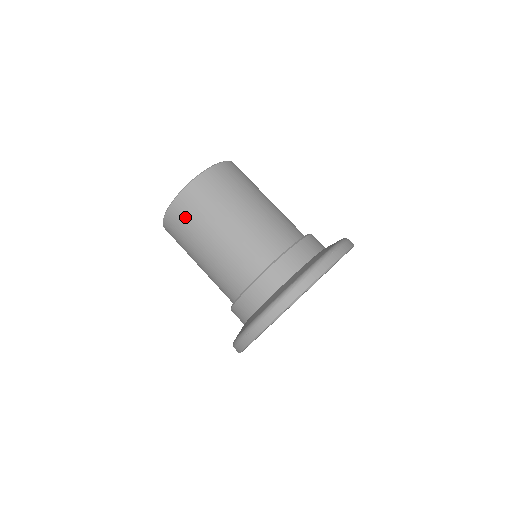
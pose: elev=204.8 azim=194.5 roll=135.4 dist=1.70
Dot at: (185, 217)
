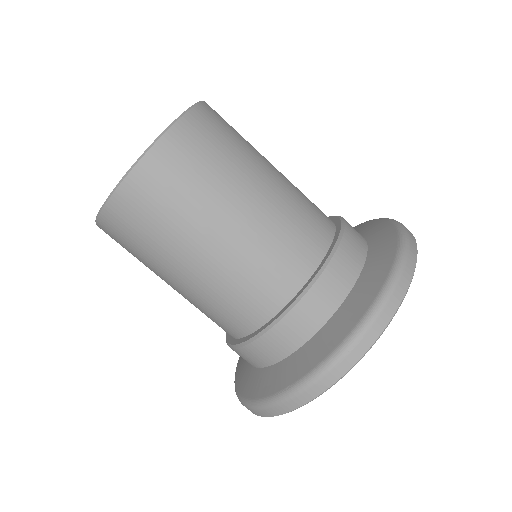
Dot at: (190, 162)
